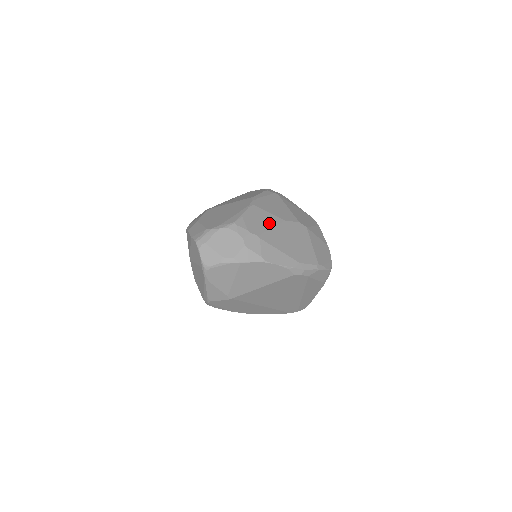
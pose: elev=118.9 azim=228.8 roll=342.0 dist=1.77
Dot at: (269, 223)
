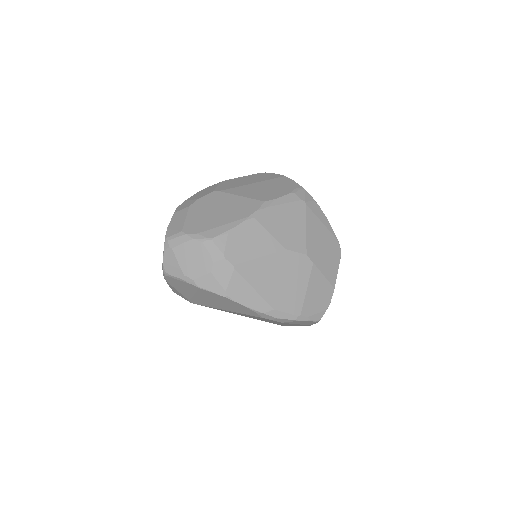
Dot at: (260, 249)
